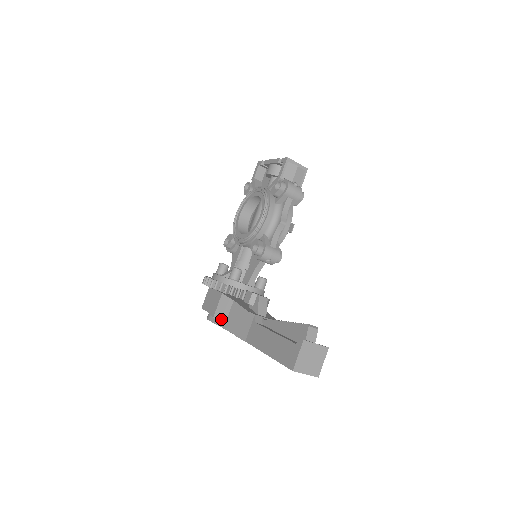
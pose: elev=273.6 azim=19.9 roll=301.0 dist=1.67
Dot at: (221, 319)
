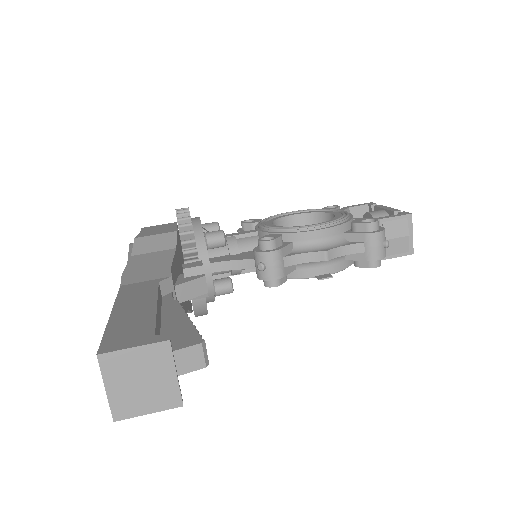
Dot at: (139, 247)
